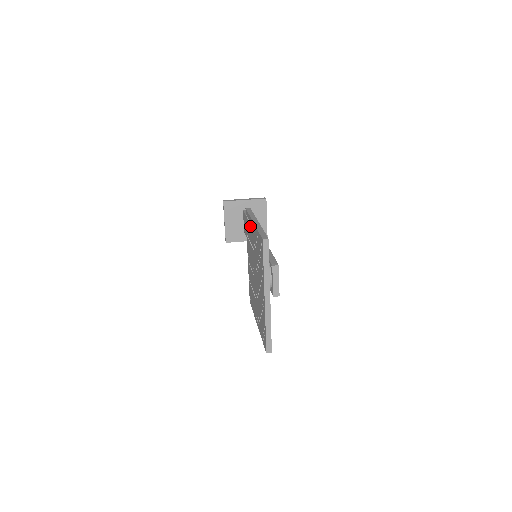
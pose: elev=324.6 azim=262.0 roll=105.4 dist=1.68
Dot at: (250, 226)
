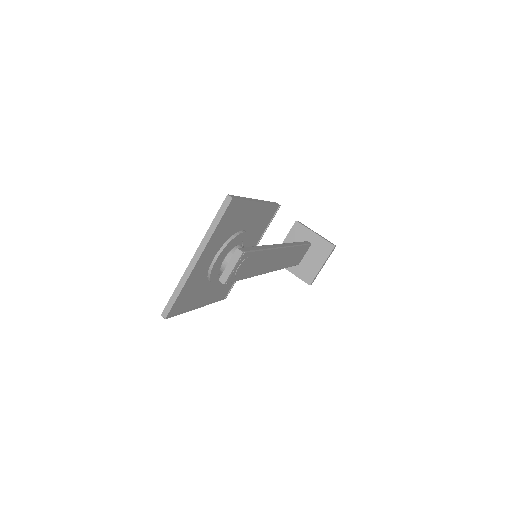
Dot at: occluded
